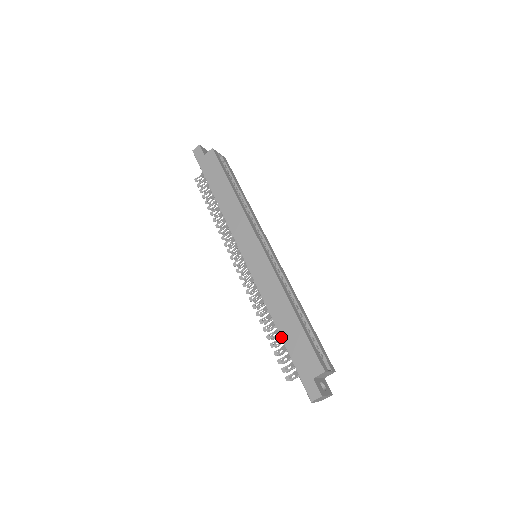
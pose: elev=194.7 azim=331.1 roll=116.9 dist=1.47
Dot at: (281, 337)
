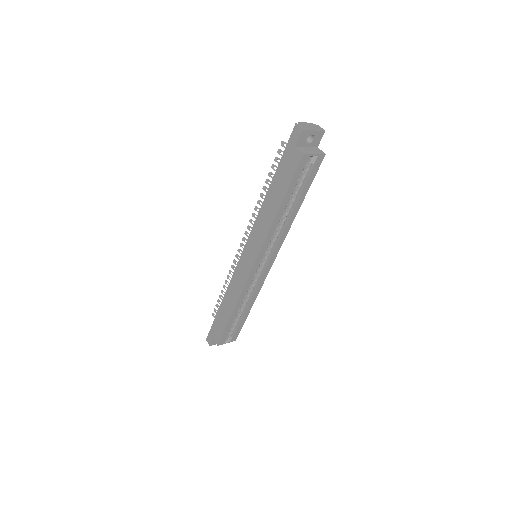
Dot at: (219, 308)
